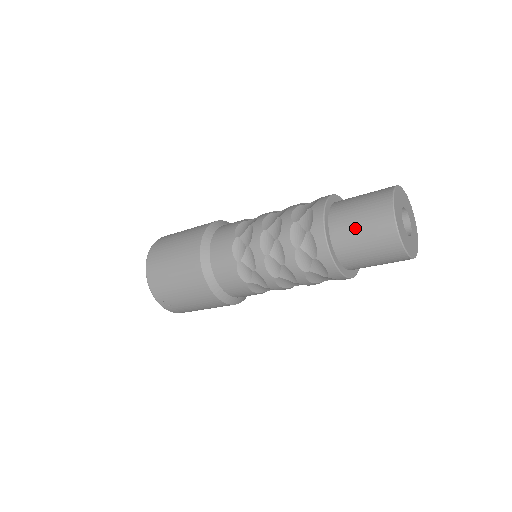
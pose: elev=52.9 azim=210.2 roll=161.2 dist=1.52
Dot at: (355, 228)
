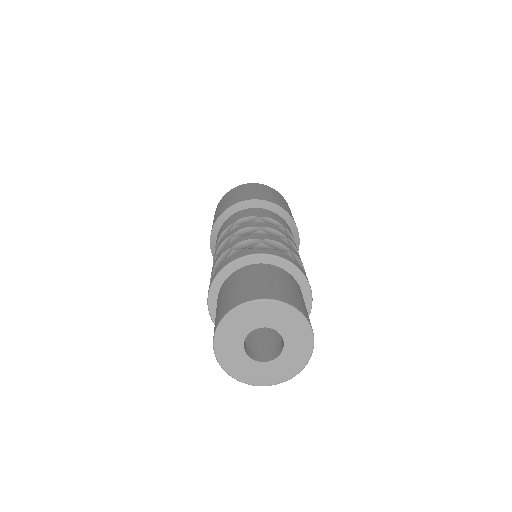
Dot at: occluded
